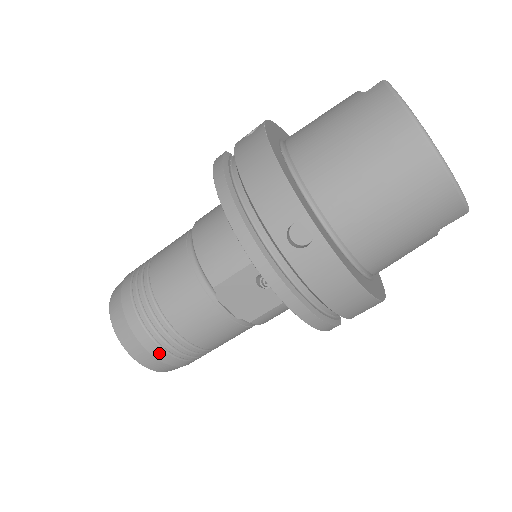
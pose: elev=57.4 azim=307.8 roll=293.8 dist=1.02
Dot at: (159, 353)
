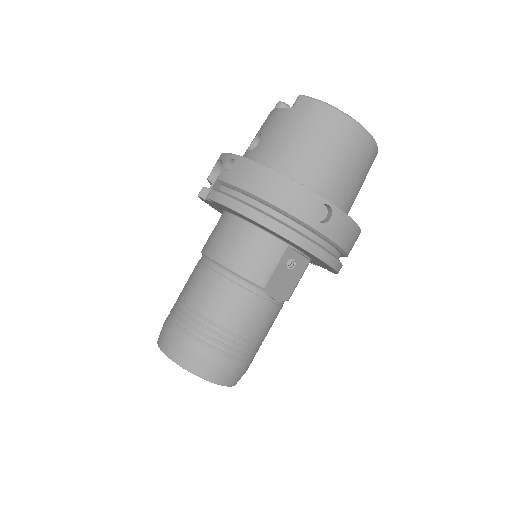
Dot at: (239, 366)
